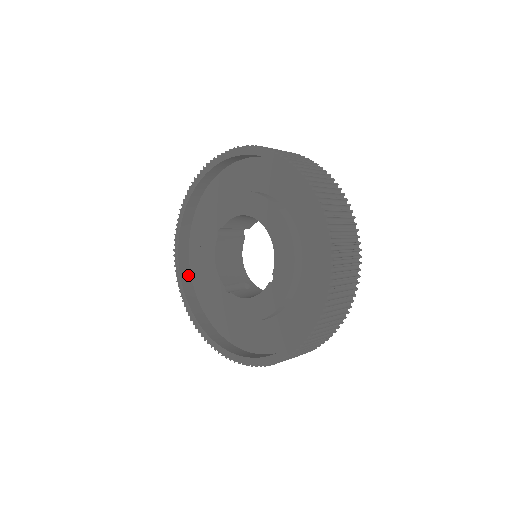
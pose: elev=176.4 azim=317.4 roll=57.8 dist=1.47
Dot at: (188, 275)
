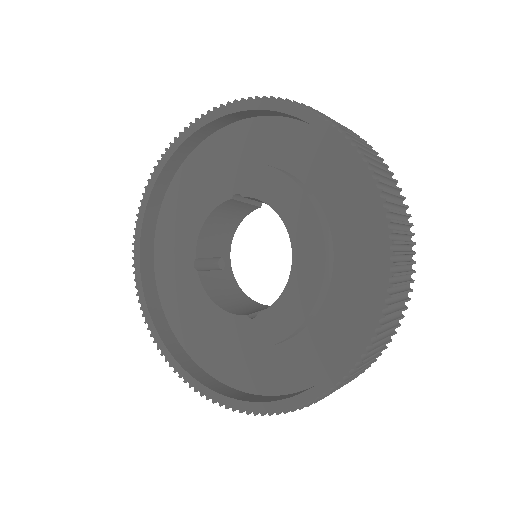
Dot at: (164, 188)
